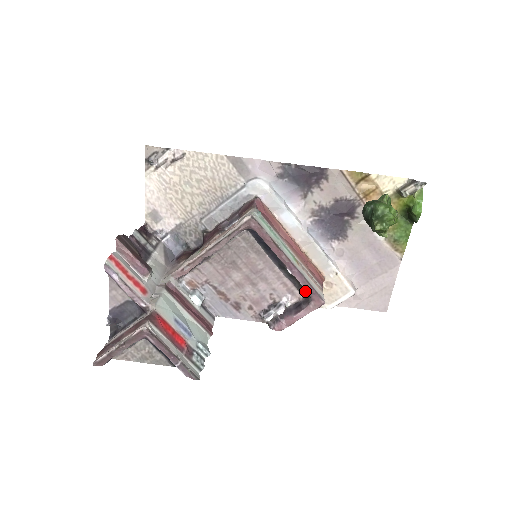
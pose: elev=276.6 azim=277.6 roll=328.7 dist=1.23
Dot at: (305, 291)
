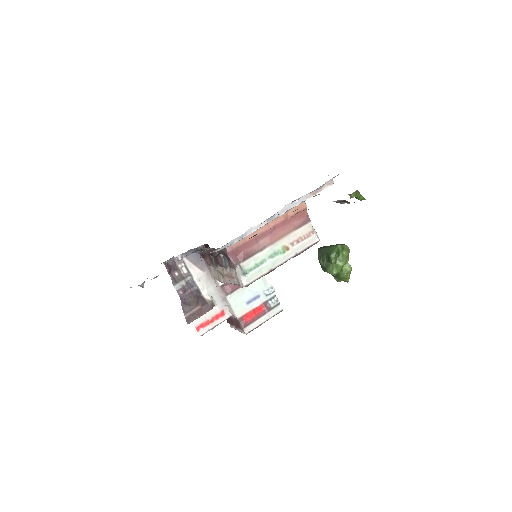
Dot at: occluded
